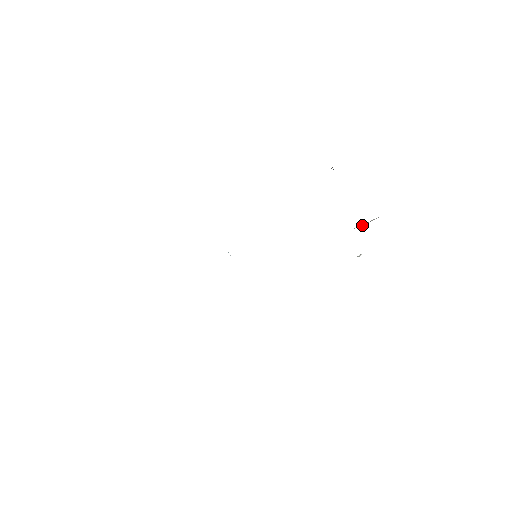
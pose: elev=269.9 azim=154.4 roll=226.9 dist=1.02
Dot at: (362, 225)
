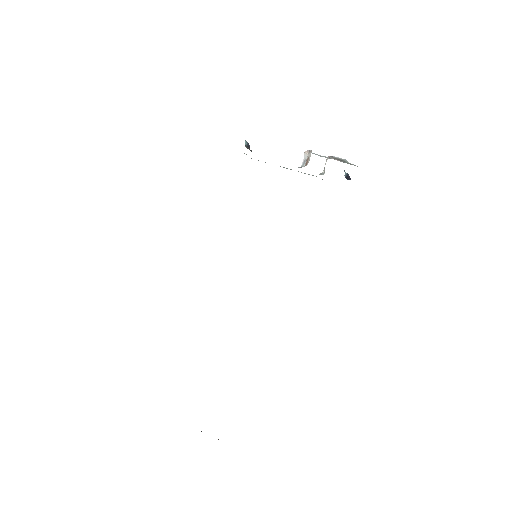
Dot at: (305, 159)
